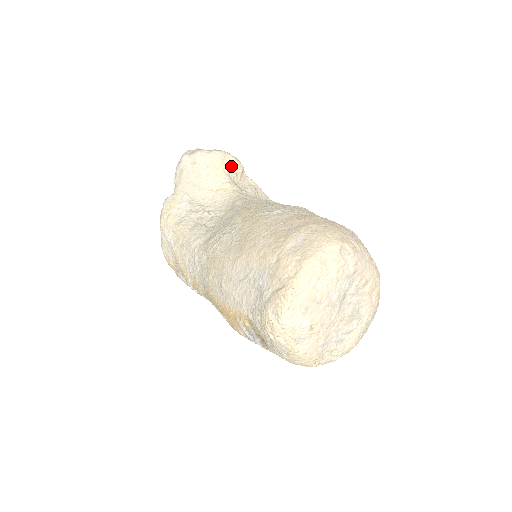
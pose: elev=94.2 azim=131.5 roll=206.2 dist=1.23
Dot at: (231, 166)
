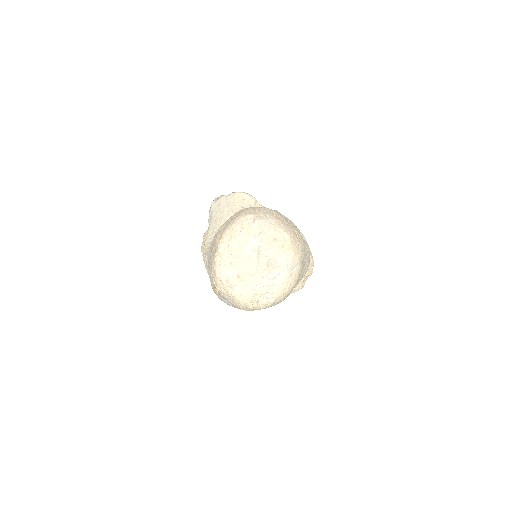
Dot at: (245, 201)
